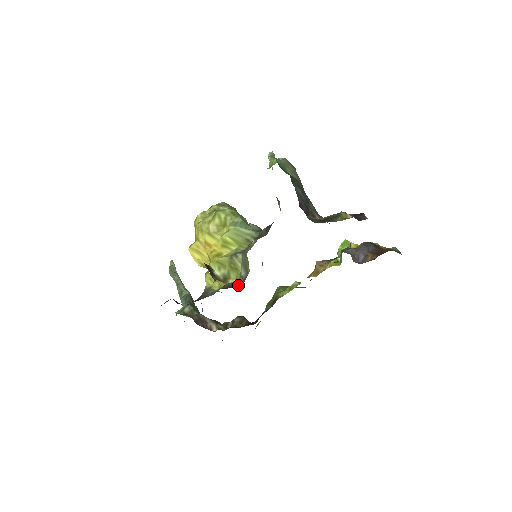
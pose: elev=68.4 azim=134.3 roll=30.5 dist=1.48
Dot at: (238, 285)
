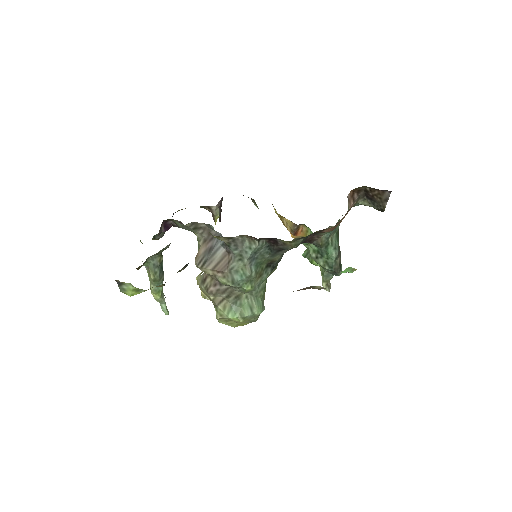
Dot at: occluded
